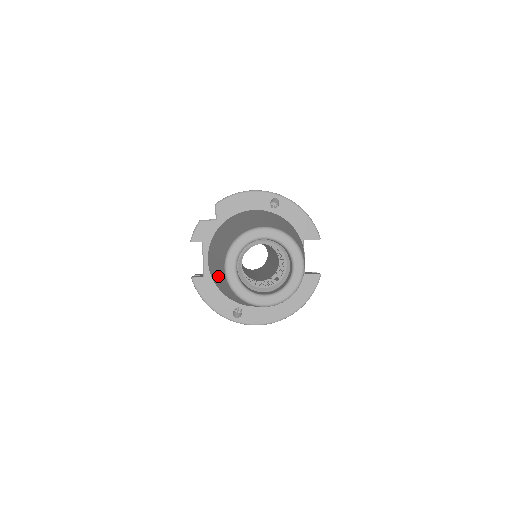
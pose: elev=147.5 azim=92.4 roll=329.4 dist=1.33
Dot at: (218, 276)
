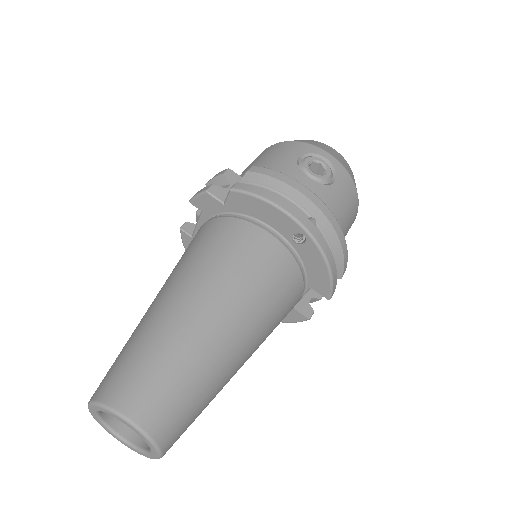
Dot at: occluded
